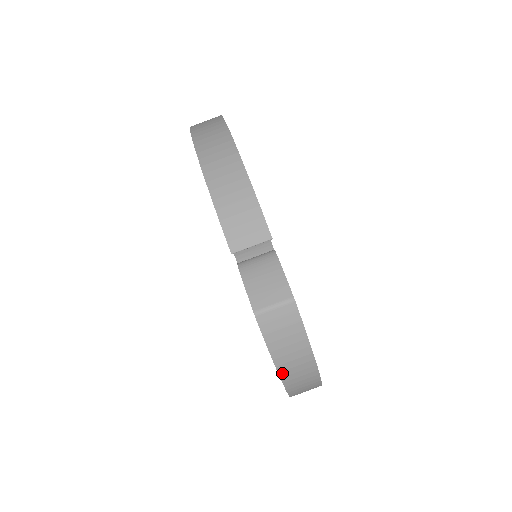
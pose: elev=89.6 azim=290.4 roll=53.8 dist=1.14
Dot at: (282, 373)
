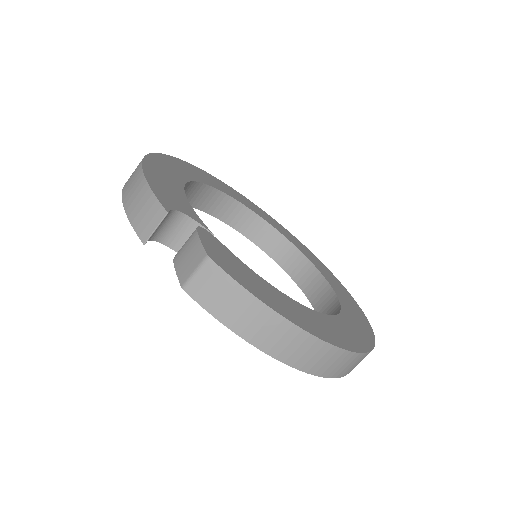
Dot at: (253, 341)
